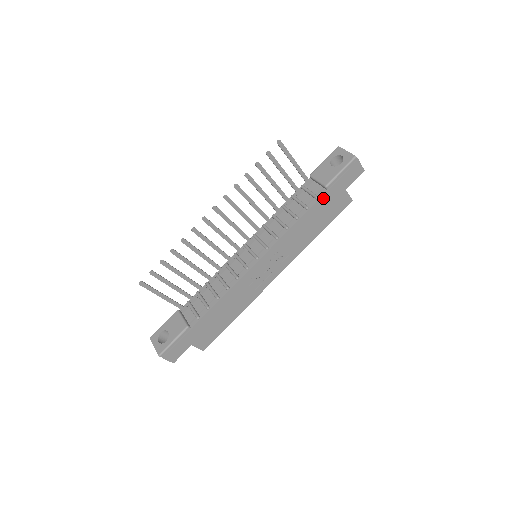
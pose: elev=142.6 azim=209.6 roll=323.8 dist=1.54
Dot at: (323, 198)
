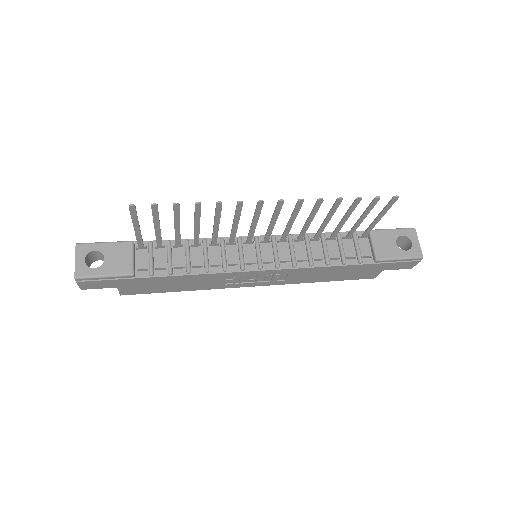
Dot at: (364, 265)
